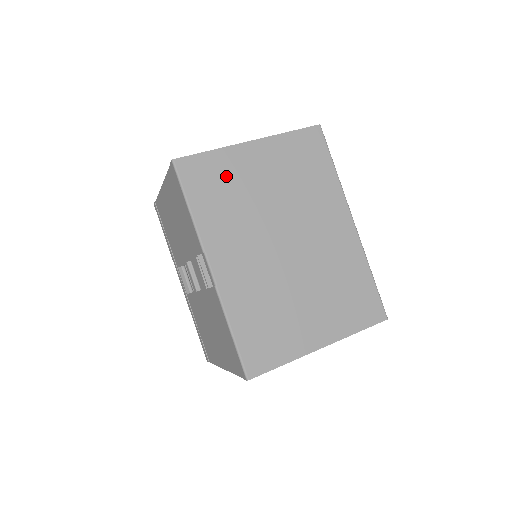
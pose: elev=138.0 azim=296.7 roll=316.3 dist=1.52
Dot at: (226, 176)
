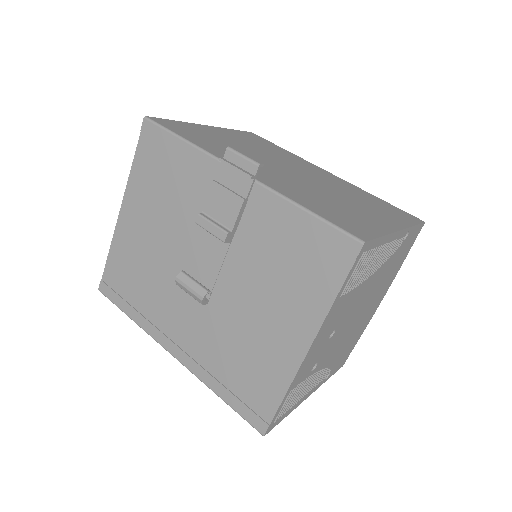
Dot at: (203, 133)
